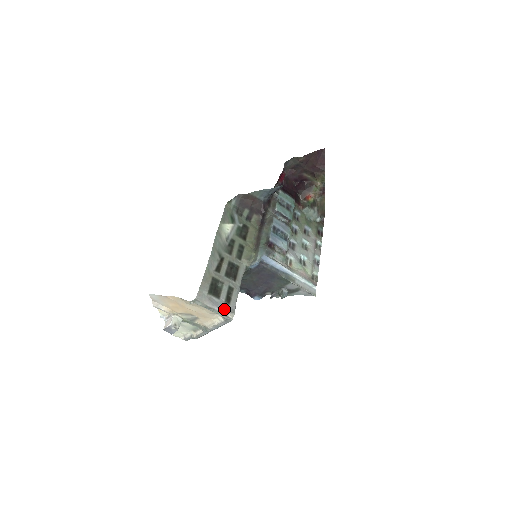
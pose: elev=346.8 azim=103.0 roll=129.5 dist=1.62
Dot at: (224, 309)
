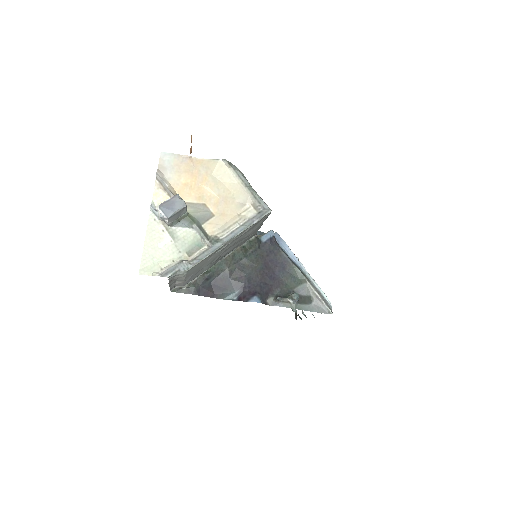
Dot at: occluded
